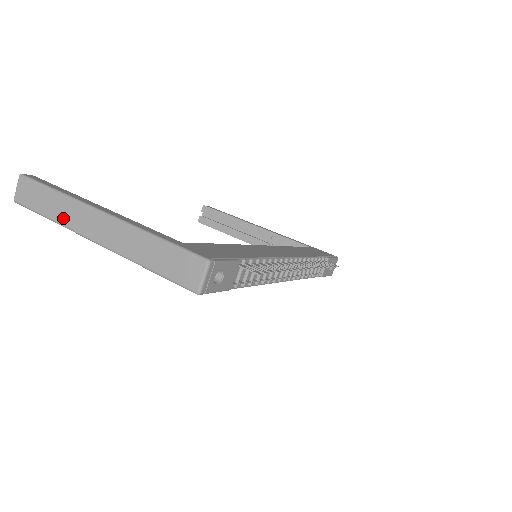
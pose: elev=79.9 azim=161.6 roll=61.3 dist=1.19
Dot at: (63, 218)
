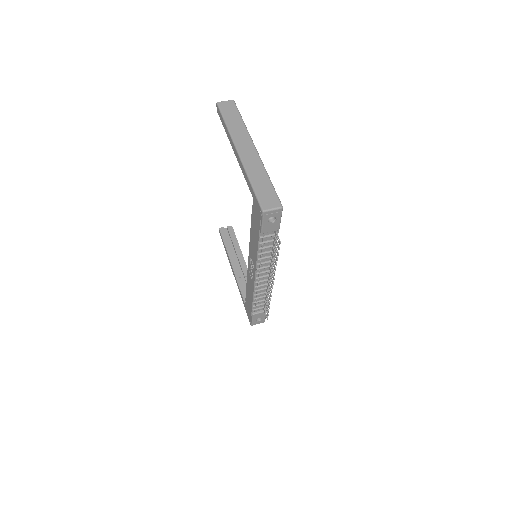
Dot at: (234, 131)
